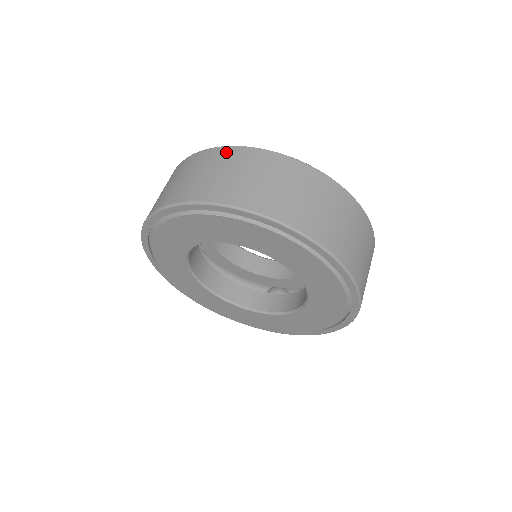
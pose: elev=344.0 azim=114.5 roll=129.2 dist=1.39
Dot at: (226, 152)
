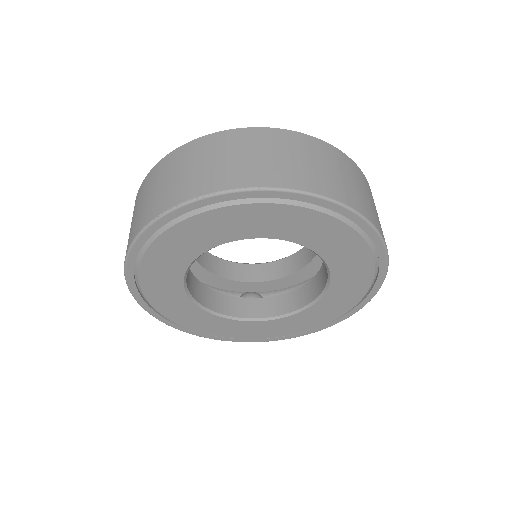
Dot at: (254, 133)
